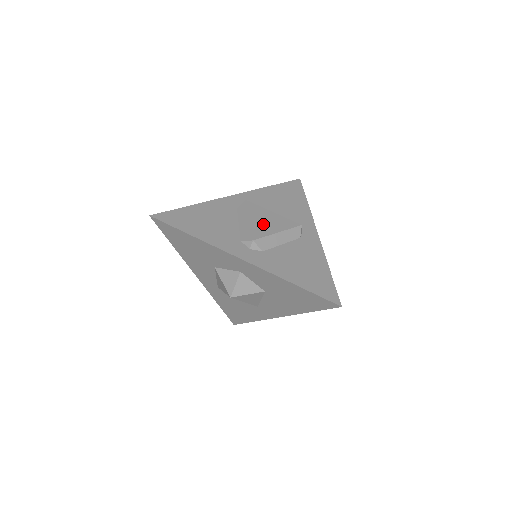
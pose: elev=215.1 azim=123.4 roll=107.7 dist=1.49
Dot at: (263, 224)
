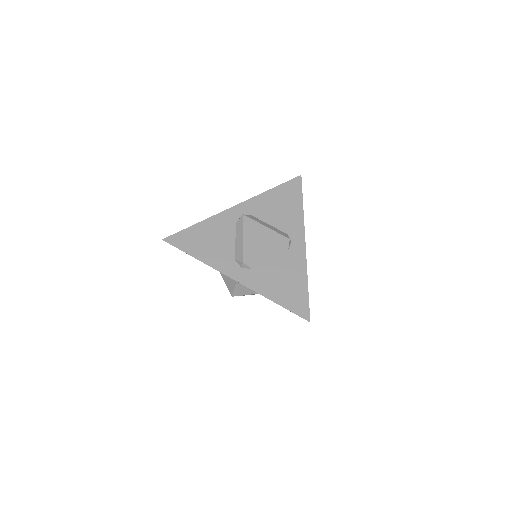
Dot at: (254, 242)
